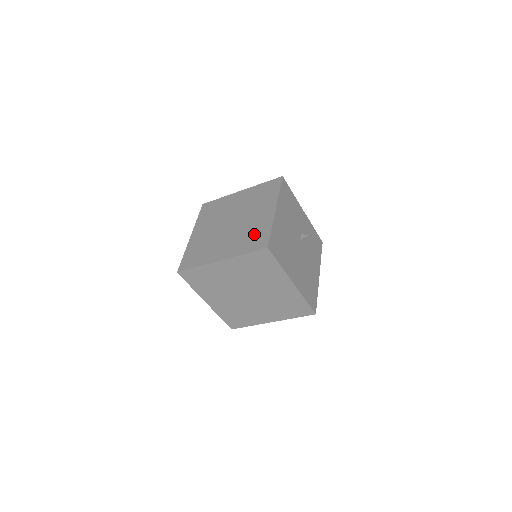
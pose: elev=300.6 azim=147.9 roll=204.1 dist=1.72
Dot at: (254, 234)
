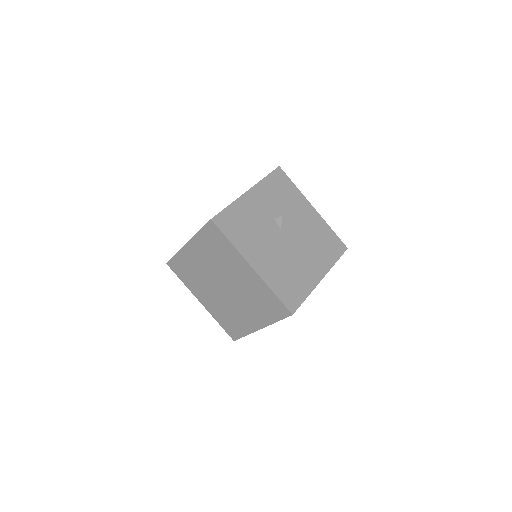
Dot at: (262, 300)
